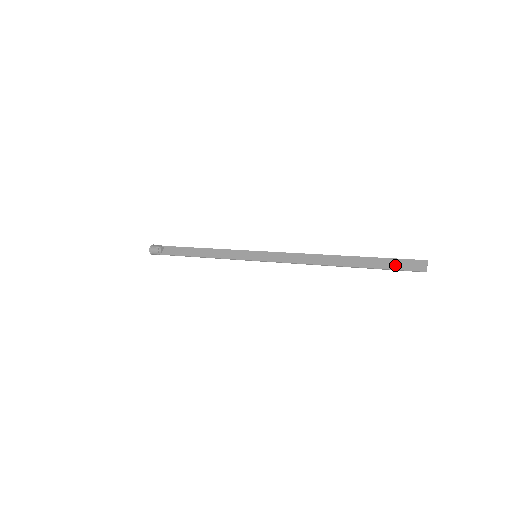
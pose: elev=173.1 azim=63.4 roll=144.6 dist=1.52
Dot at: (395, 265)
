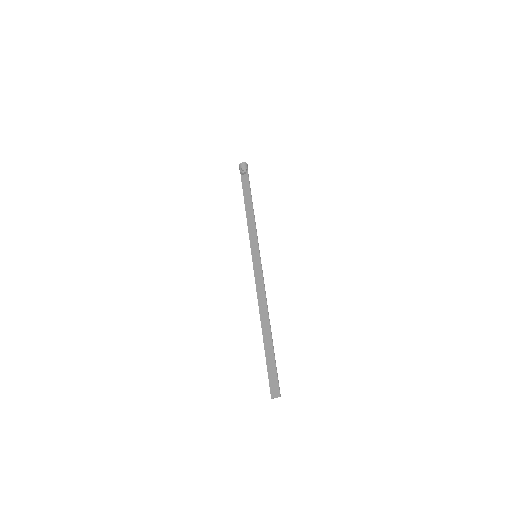
Dot at: (271, 372)
